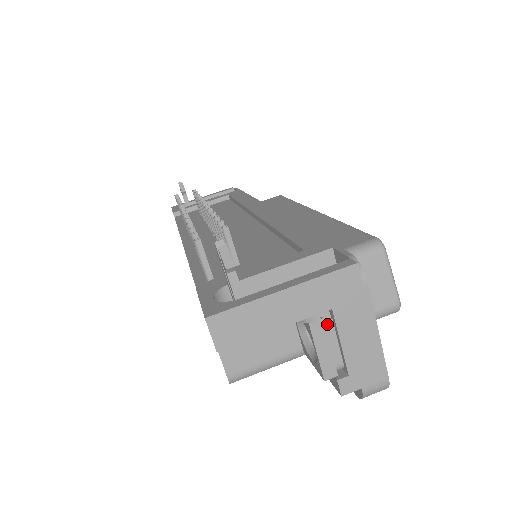
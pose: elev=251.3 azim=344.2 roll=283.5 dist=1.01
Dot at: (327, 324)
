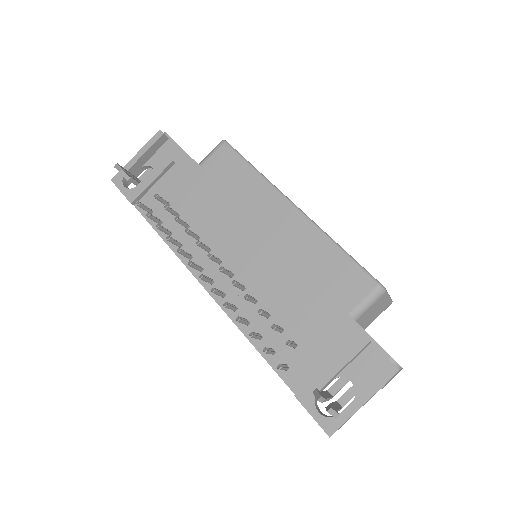
Dot at: occluded
